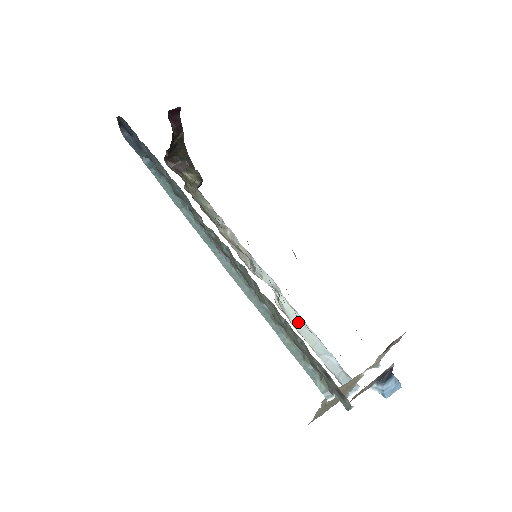
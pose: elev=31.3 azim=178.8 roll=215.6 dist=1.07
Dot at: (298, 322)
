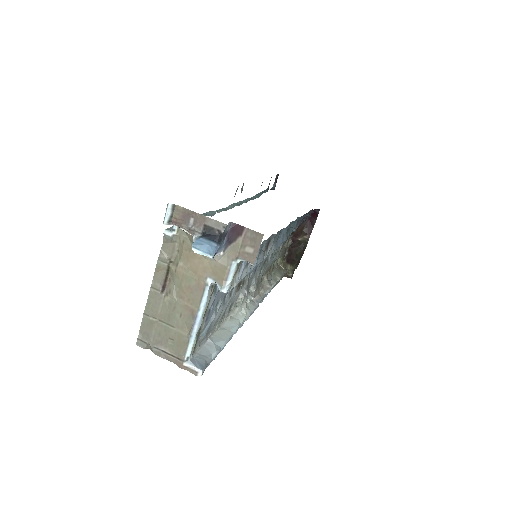
Dot at: (230, 326)
